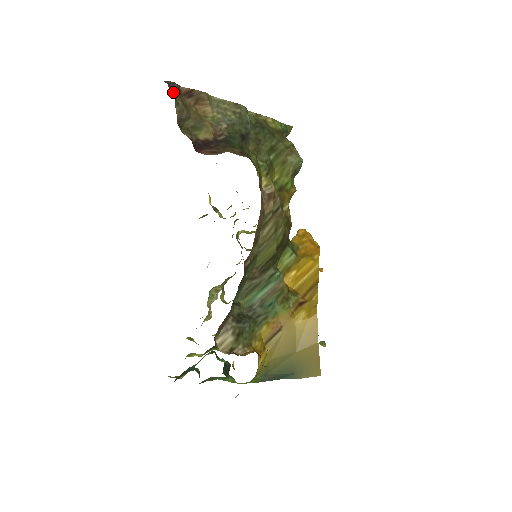
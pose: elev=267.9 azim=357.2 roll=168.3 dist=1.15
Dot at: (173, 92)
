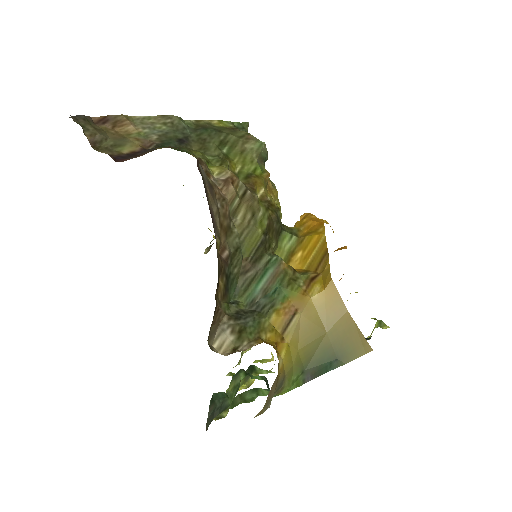
Dot at: (79, 122)
